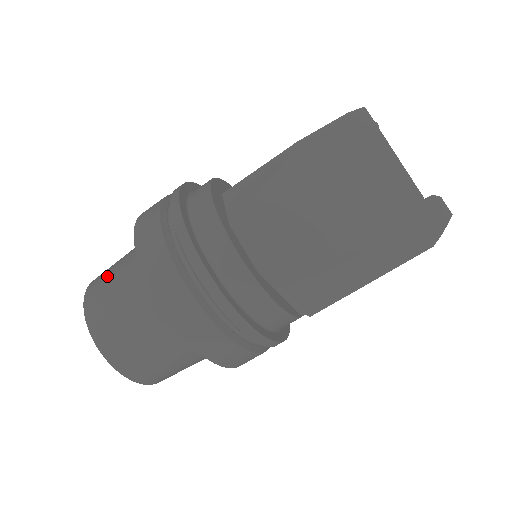
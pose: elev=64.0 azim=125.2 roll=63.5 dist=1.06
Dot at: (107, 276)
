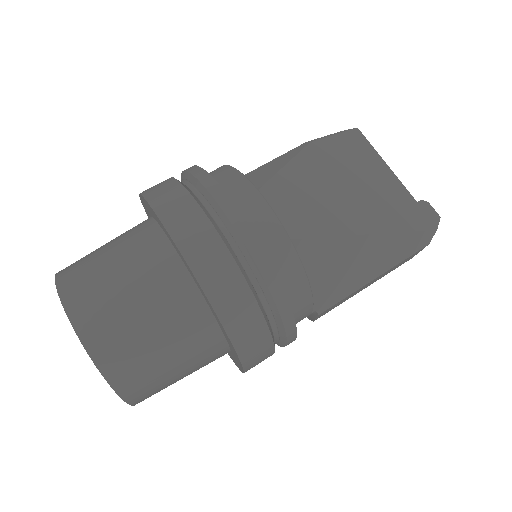
Dot at: (91, 255)
